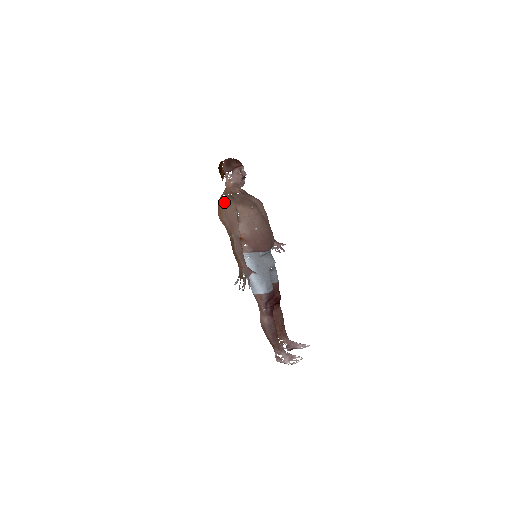
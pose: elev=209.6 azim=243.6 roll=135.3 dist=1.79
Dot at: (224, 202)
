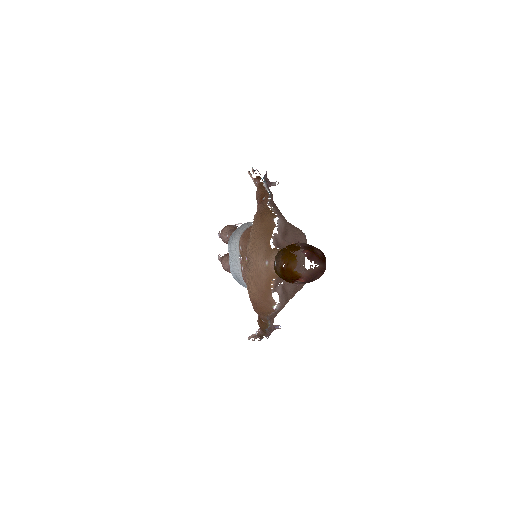
Dot at: (277, 312)
